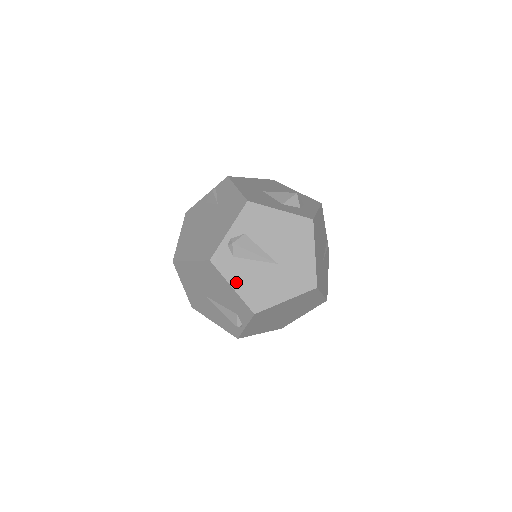
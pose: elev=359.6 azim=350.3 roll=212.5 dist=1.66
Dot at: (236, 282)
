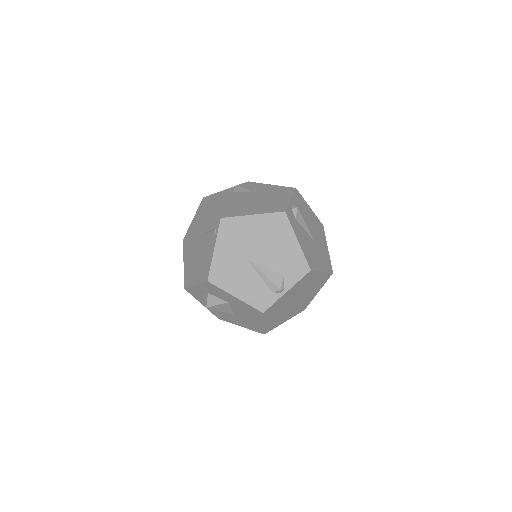
Dot at: (299, 238)
